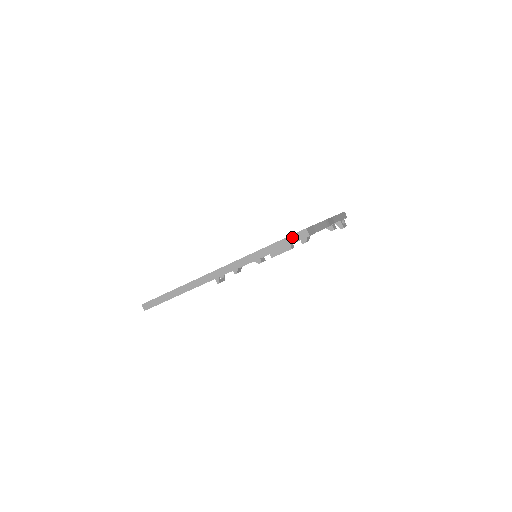
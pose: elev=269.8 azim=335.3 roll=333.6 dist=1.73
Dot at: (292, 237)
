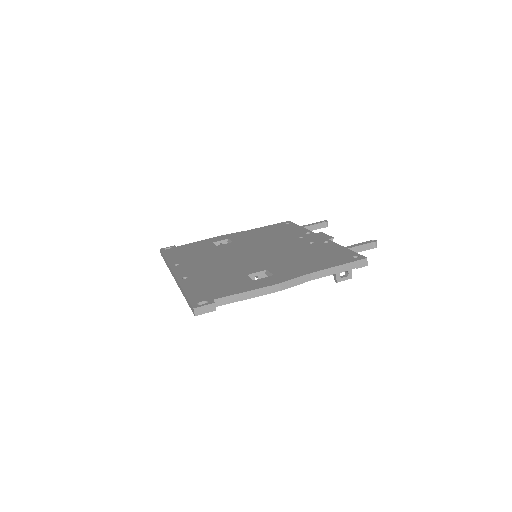
Dot at: (190, 304)
